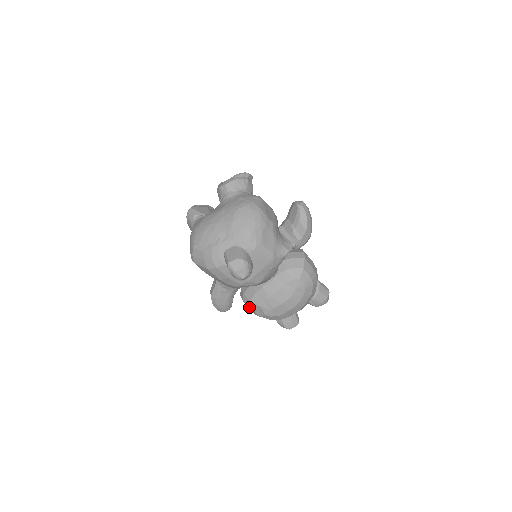
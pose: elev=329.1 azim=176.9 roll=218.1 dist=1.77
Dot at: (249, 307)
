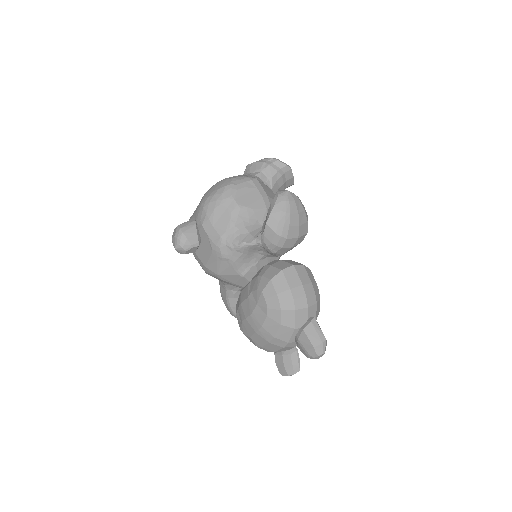
Dot at: occluded
